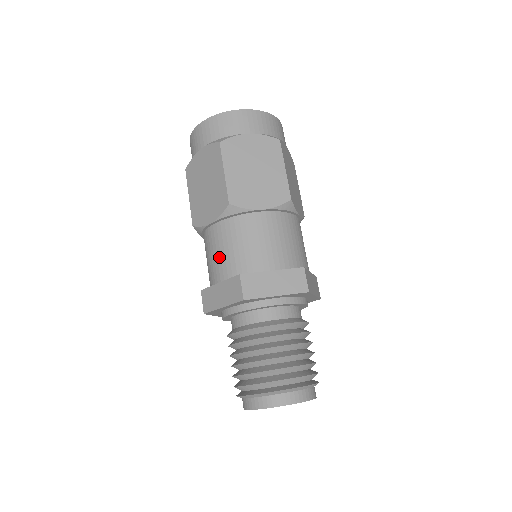
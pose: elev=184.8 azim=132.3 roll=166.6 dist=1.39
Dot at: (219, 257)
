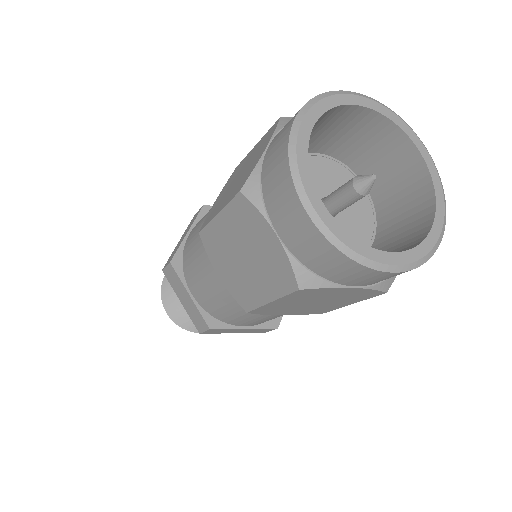
Dot at: (204, 290)
